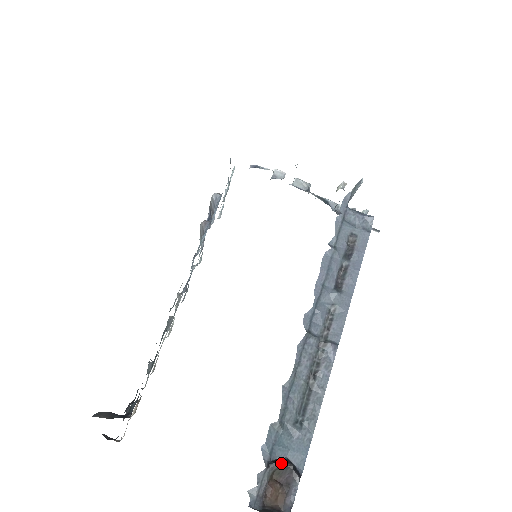
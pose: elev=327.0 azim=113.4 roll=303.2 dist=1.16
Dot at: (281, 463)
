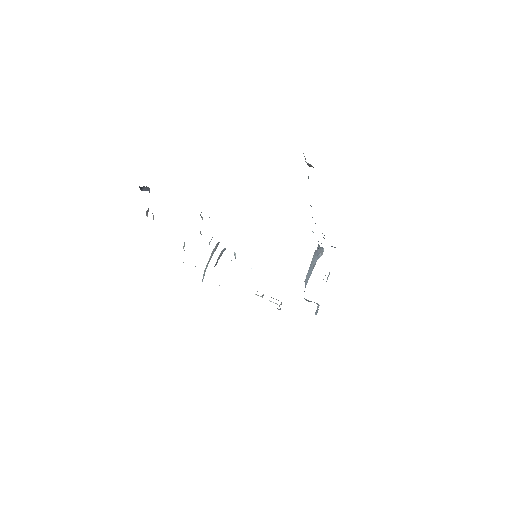
Dot at: (313, 167)
